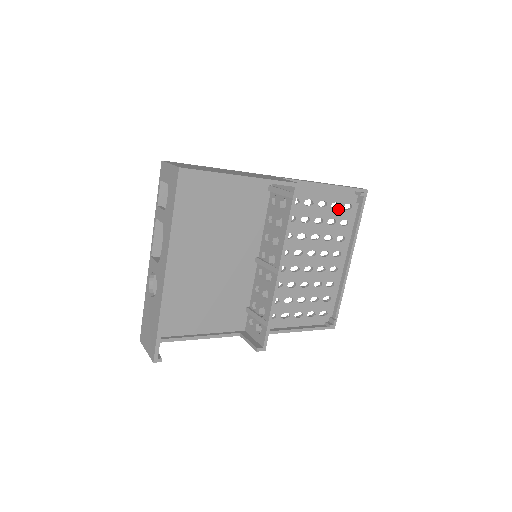
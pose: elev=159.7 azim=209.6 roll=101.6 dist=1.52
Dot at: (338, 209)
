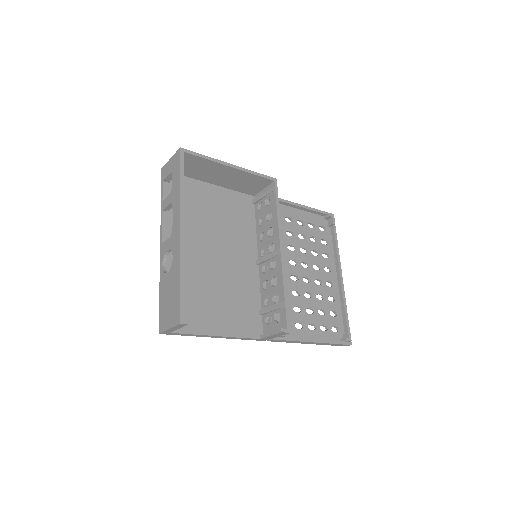
Dot at: (315, 229)
